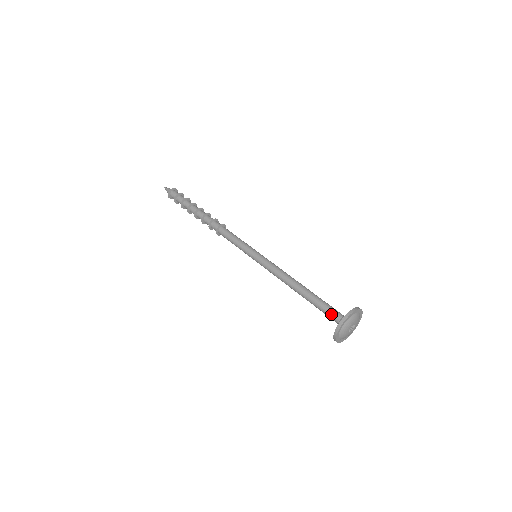
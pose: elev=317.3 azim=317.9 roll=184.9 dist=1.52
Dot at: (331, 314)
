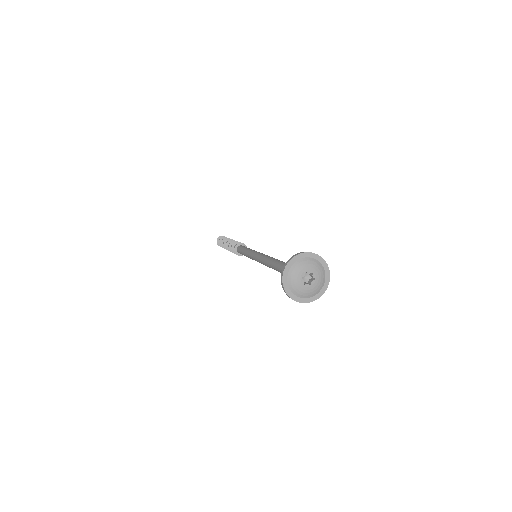
Dot at: occluded
